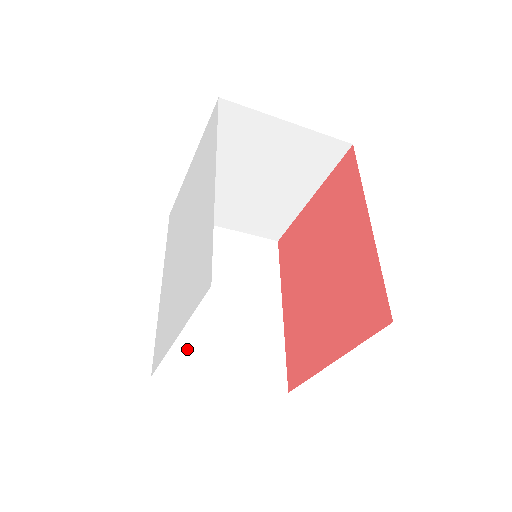
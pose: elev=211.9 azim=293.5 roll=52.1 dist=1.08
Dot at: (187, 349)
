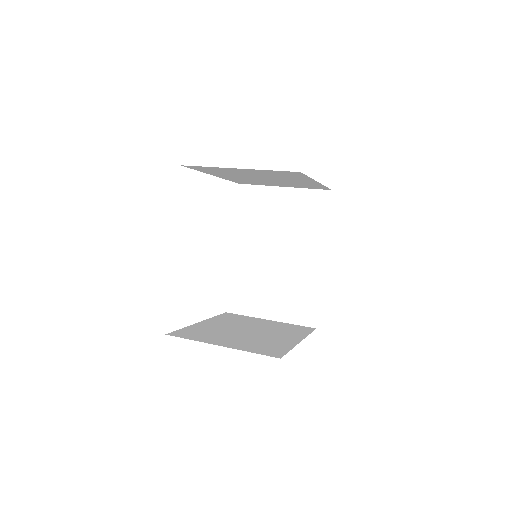
Dot at: (247, 295)
